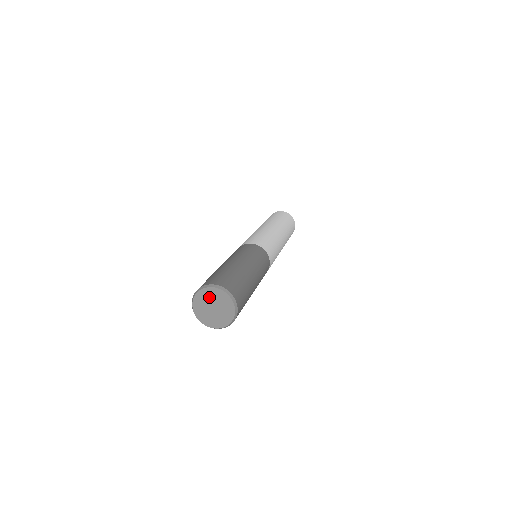
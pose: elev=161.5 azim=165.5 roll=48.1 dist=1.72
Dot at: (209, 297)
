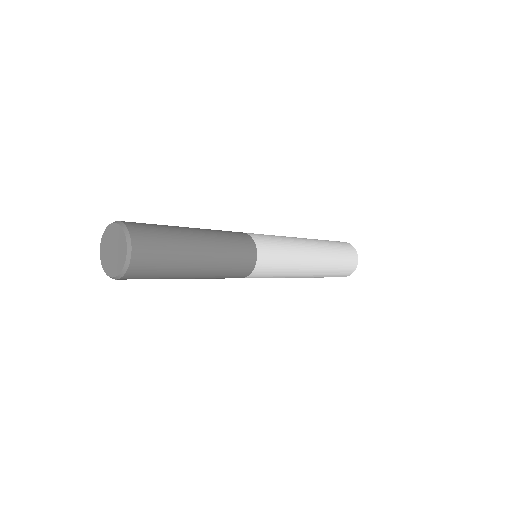
Dot at: (112, 235)
